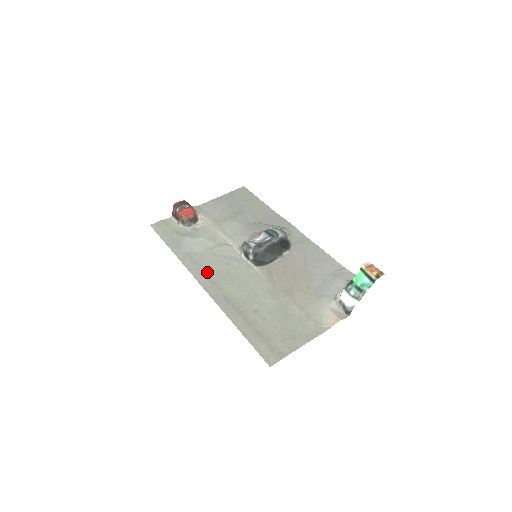
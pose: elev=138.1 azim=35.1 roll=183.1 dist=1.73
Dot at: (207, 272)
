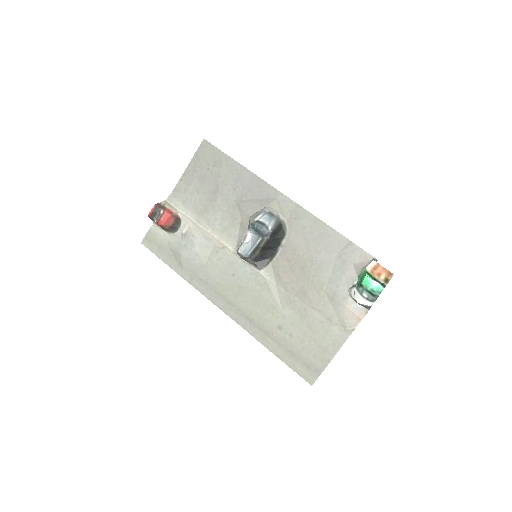
Dot at: (219, 292)
